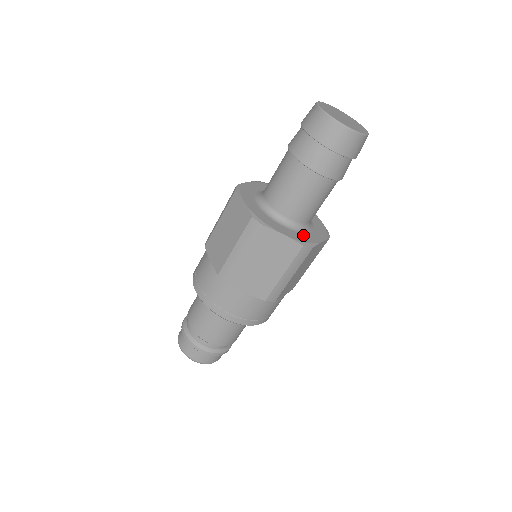
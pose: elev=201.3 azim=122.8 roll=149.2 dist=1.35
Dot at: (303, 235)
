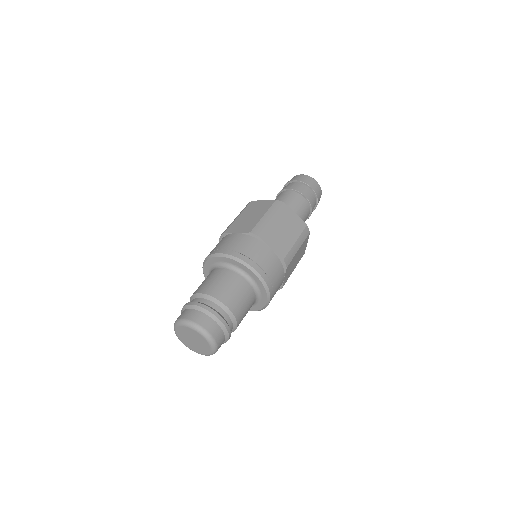
Dot at: occluded
